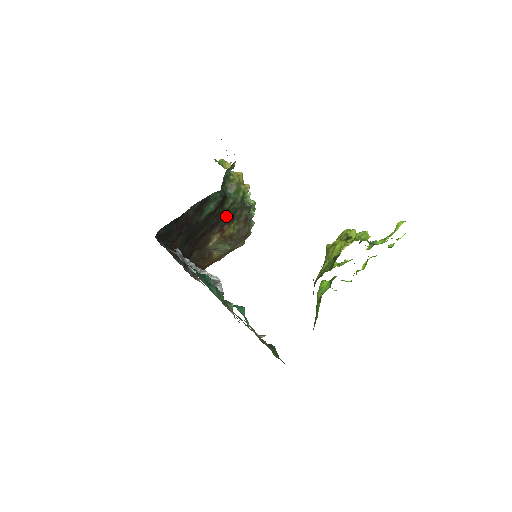
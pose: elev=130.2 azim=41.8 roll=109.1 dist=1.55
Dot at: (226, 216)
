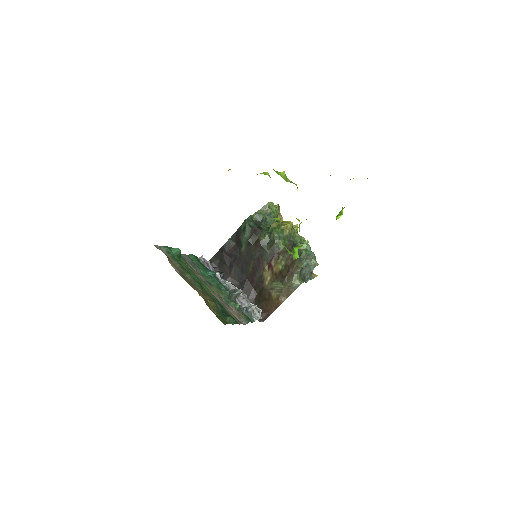
Dot at: (267, 250)
